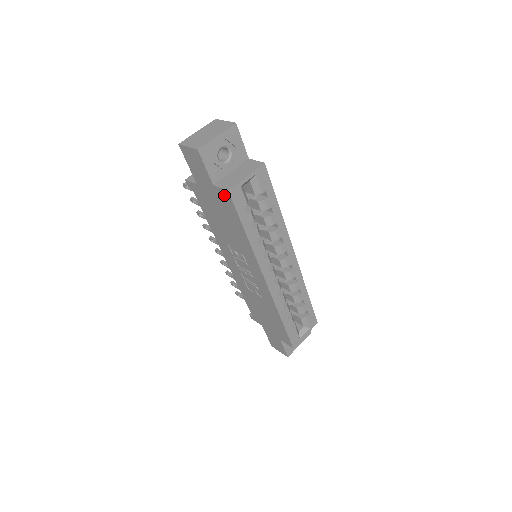
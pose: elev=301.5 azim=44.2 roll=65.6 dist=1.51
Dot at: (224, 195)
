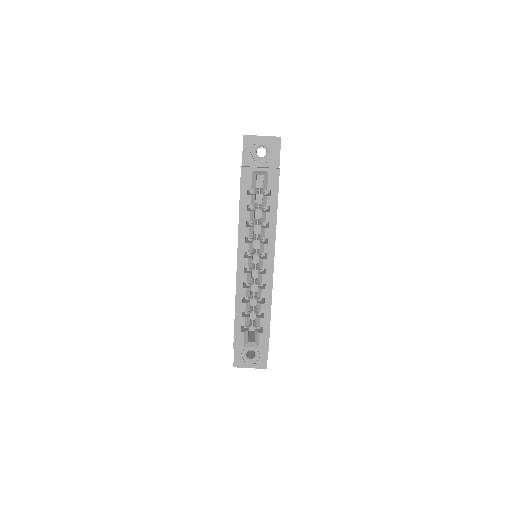
Dot at: occluded
